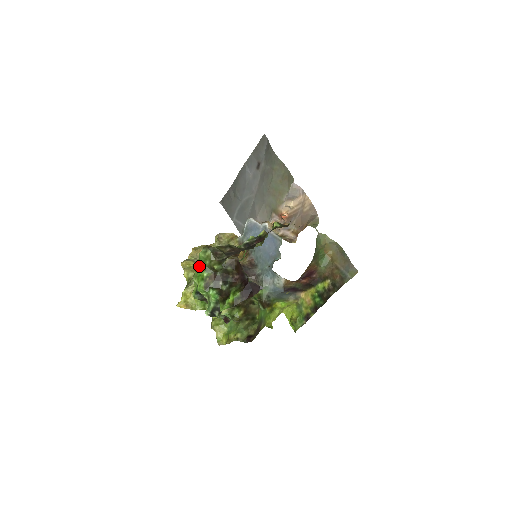
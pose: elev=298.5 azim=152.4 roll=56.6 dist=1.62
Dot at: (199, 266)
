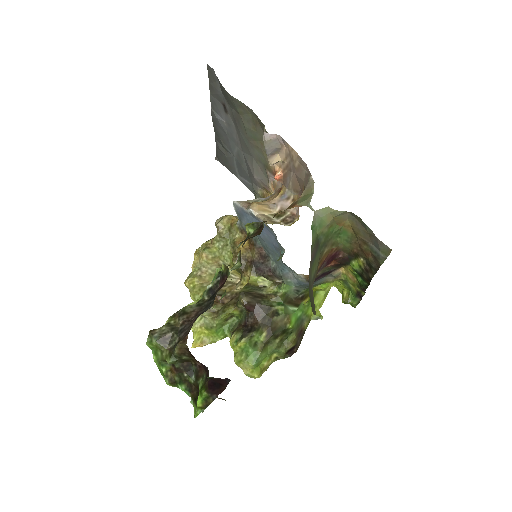
Dot at: occluded
